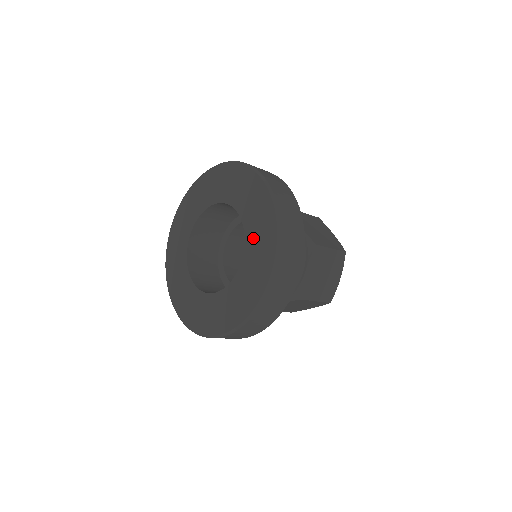
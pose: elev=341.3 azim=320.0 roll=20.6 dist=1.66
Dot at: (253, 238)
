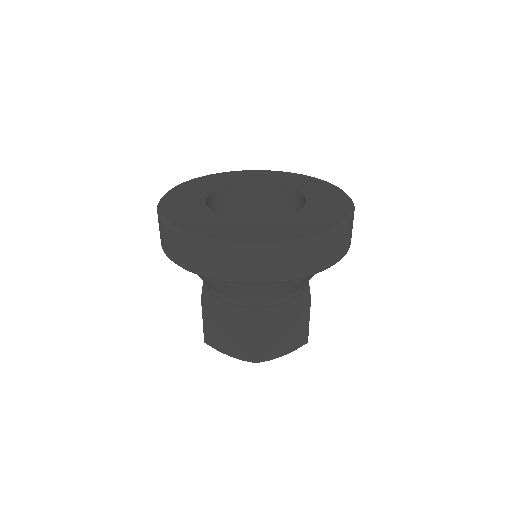
Dot at: (311, 191)
